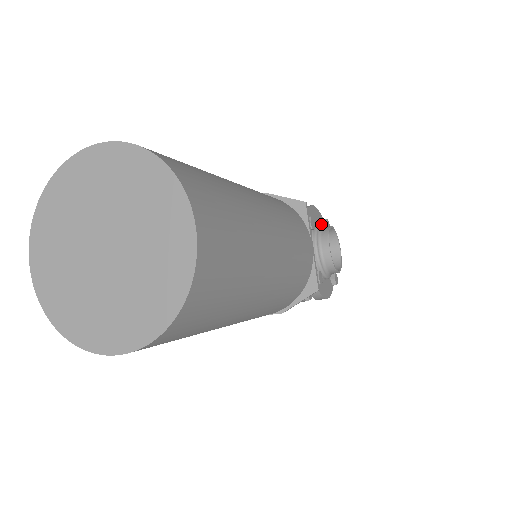
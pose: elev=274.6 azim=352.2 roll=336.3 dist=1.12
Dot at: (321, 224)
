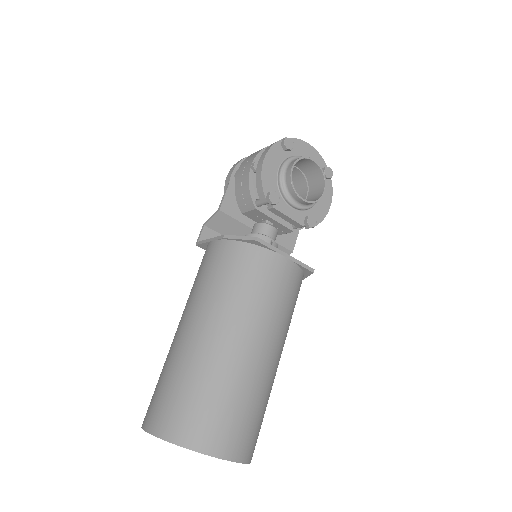
Dot at: (282, 152)
